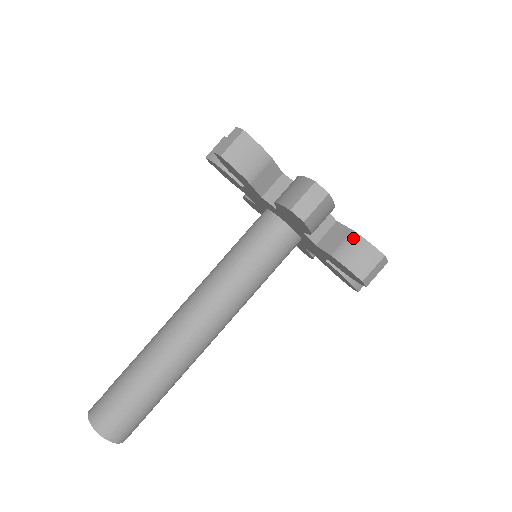
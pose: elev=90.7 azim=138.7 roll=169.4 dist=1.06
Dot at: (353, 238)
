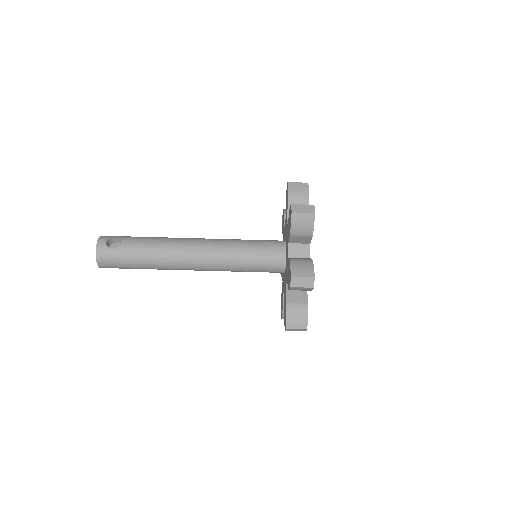
Dot at: occluded
